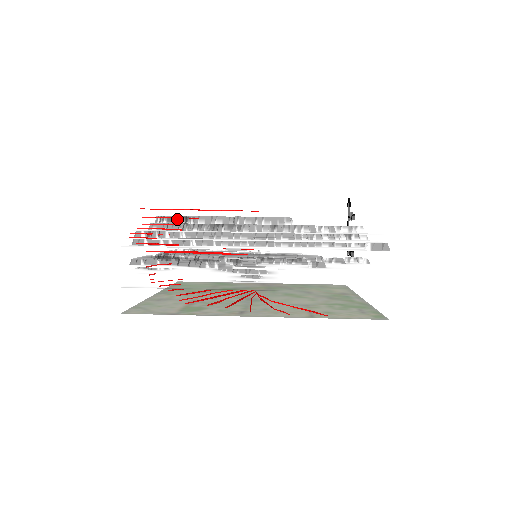
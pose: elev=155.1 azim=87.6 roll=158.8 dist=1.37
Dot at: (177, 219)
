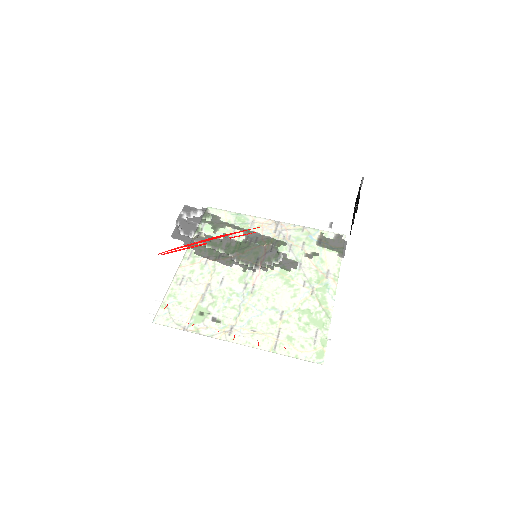
Dot at: (191, 235)
